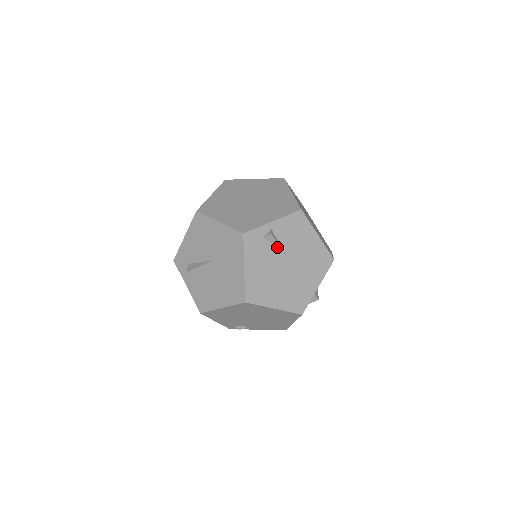
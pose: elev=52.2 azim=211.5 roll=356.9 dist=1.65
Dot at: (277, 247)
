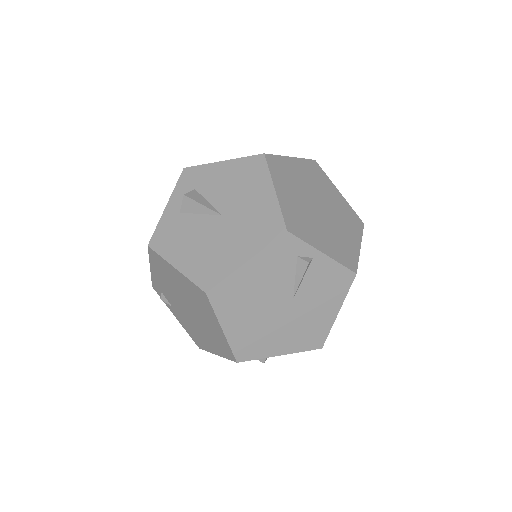
Dot at: (296, 280)
